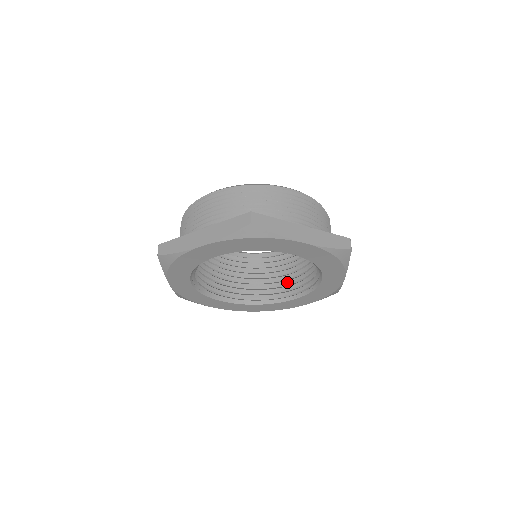
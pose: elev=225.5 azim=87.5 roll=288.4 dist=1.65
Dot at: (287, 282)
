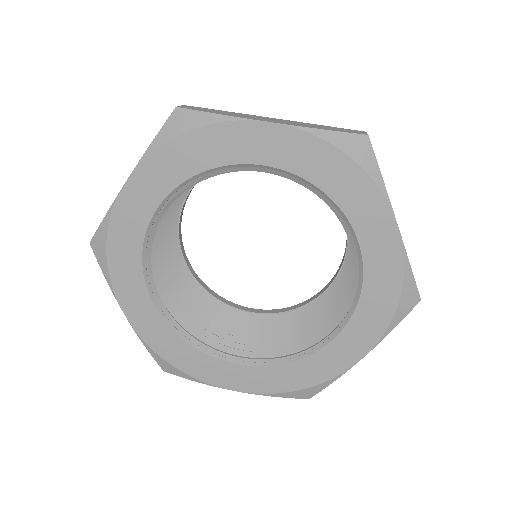
Dot at: (246, 341)
